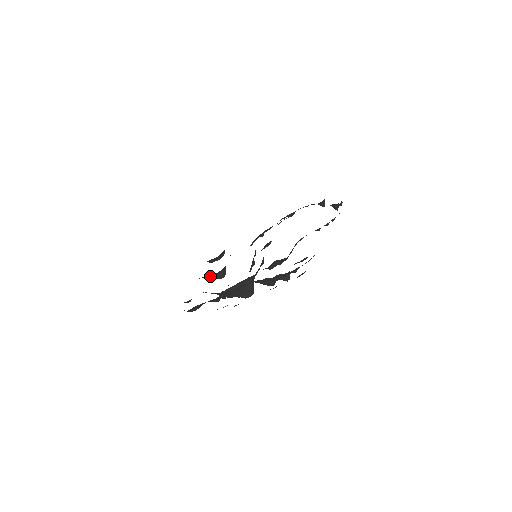
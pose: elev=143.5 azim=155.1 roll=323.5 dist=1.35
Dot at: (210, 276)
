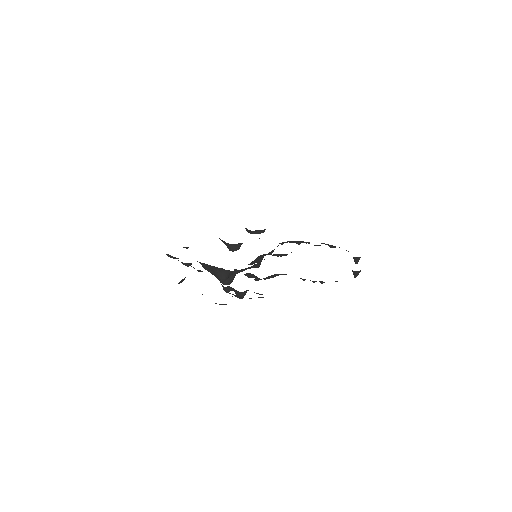
Dot at: (224, 241)
